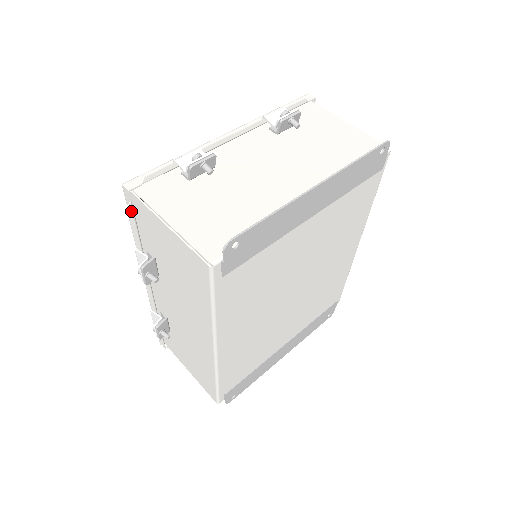
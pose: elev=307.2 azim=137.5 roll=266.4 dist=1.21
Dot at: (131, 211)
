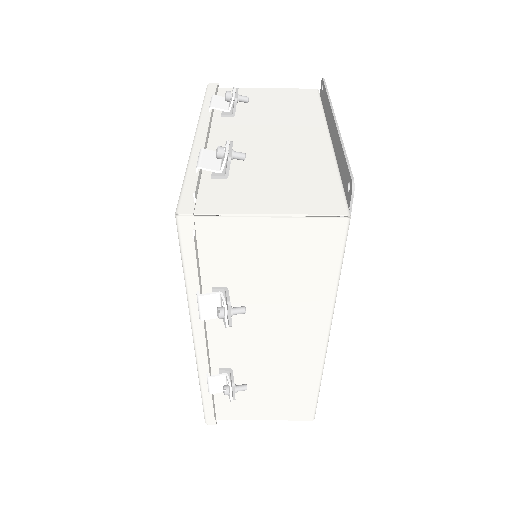
Dot at: (195, 242)
